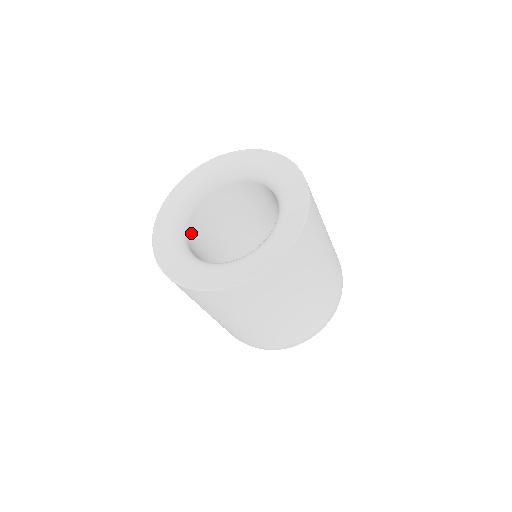
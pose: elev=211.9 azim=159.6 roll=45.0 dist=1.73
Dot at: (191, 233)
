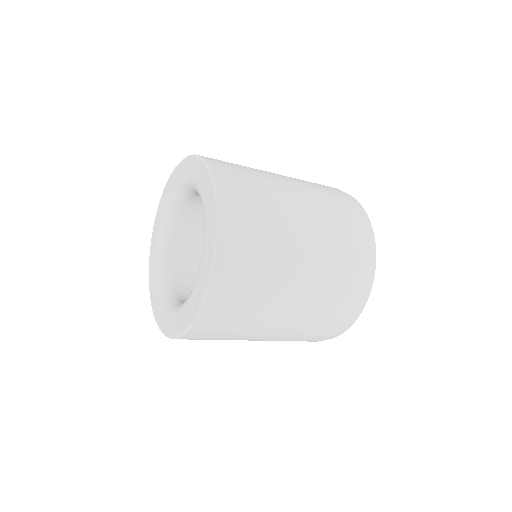
Dot at: (191, 210)
